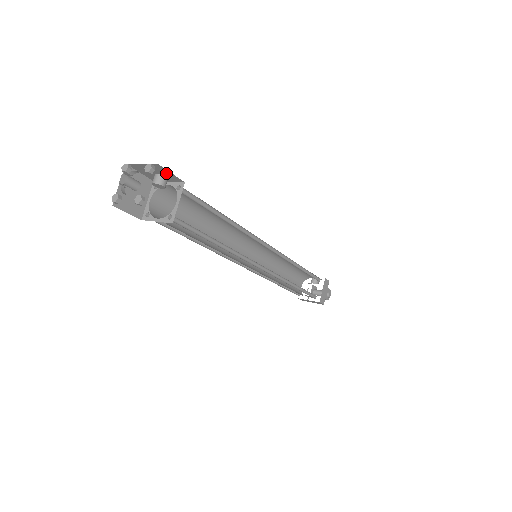
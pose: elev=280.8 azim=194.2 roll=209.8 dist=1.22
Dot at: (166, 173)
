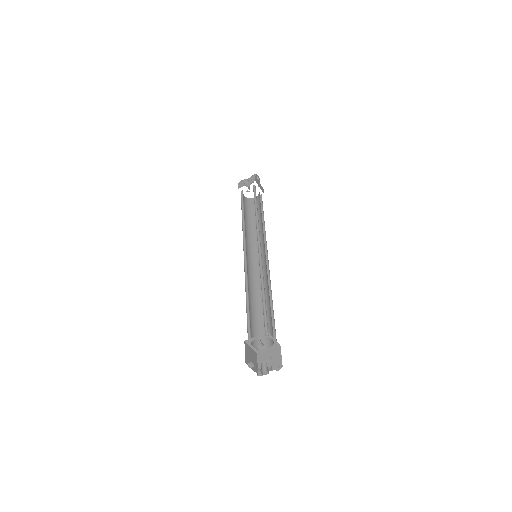
Dot at: occluded
